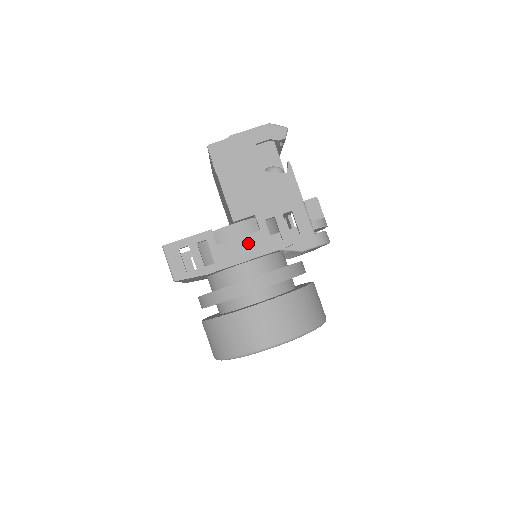
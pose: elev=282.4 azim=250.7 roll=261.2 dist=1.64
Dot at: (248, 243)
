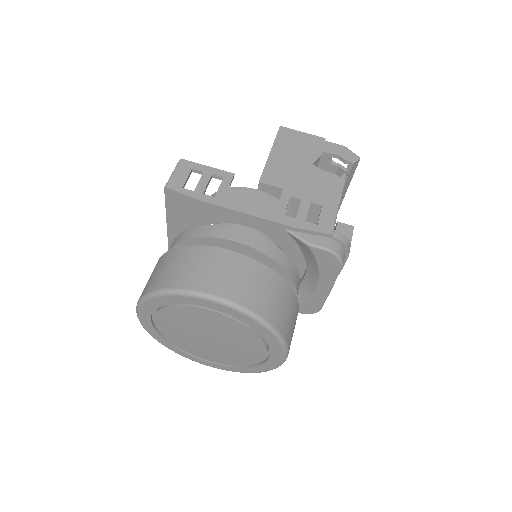
Dot at: (260, 202)
